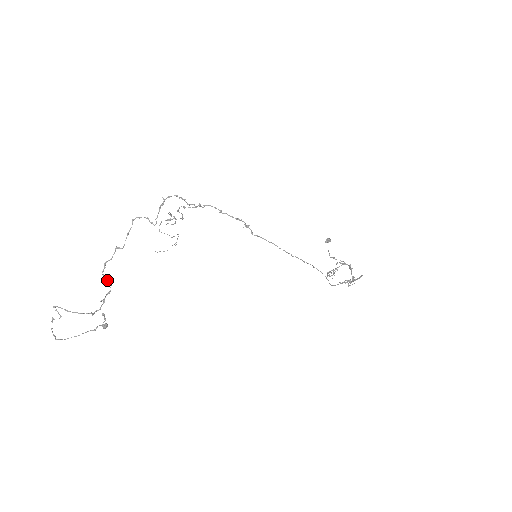
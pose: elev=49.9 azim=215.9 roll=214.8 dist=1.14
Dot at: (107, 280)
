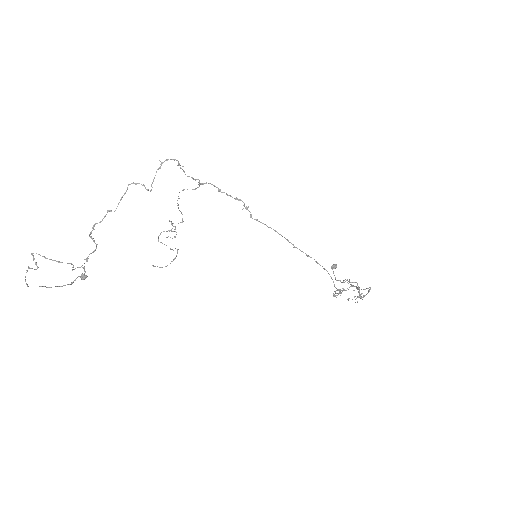
Dot at: (94, 240)
